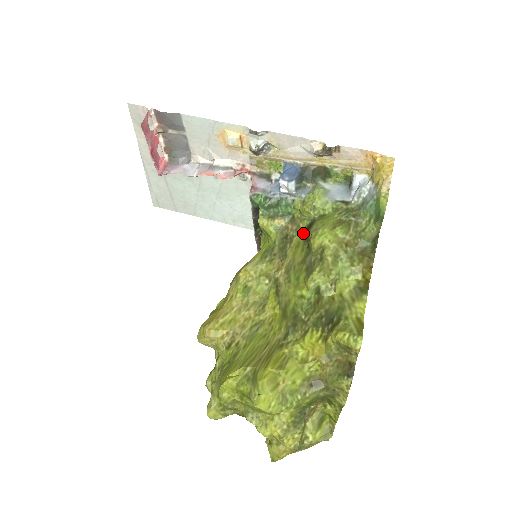
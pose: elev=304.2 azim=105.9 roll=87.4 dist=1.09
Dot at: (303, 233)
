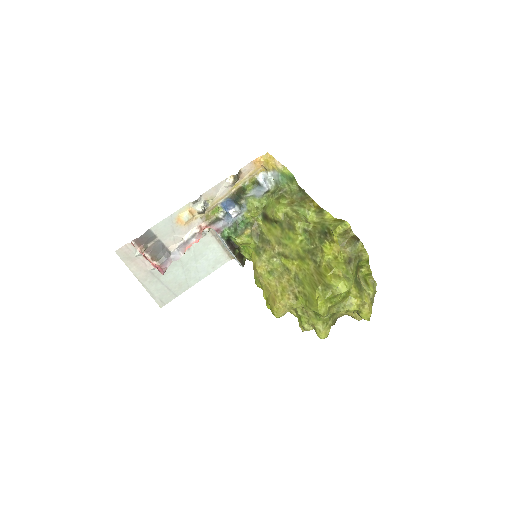
Dot at: (265, 223)
